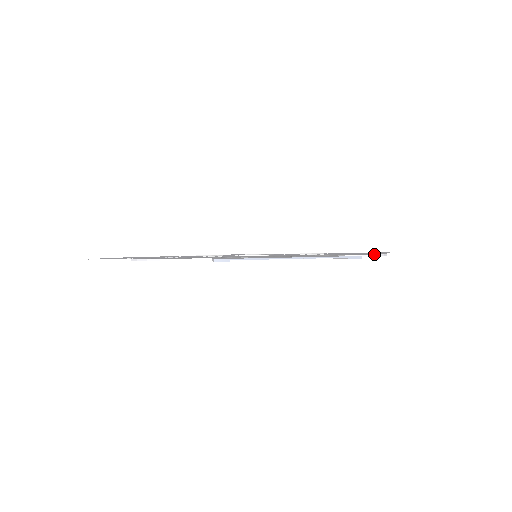
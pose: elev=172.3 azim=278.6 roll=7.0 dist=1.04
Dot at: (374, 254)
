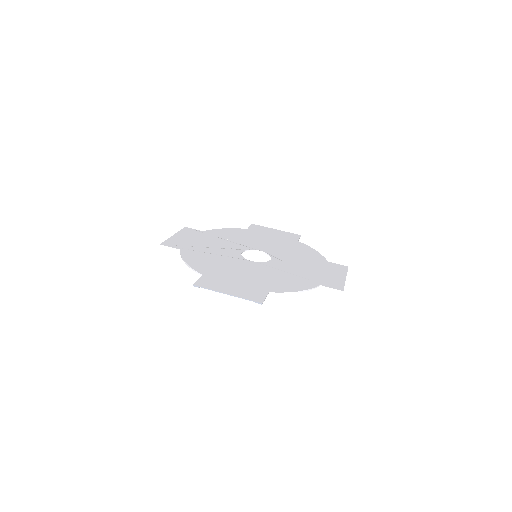
Dot at: (295, 291)
